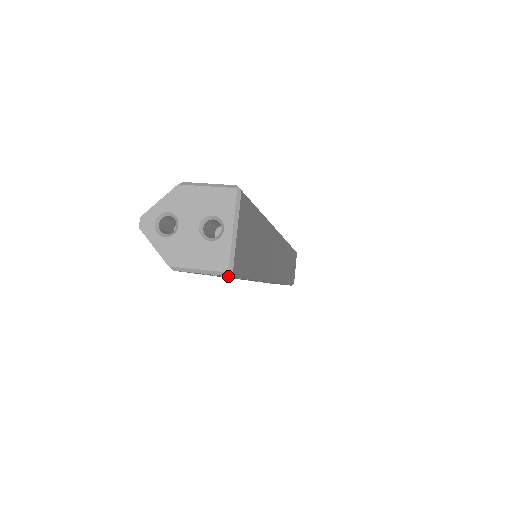
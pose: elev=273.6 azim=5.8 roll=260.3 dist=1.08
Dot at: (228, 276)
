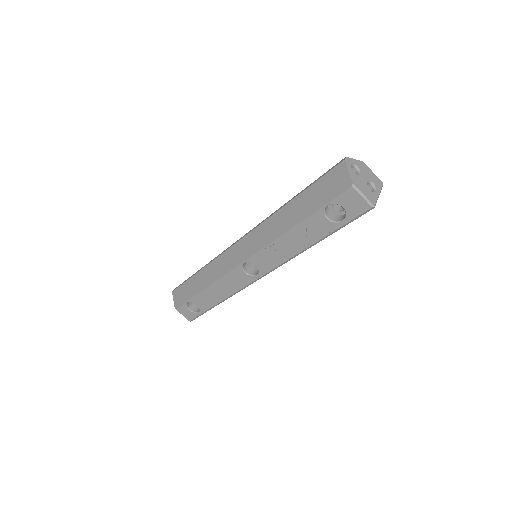
Dot at: (359, 212)
